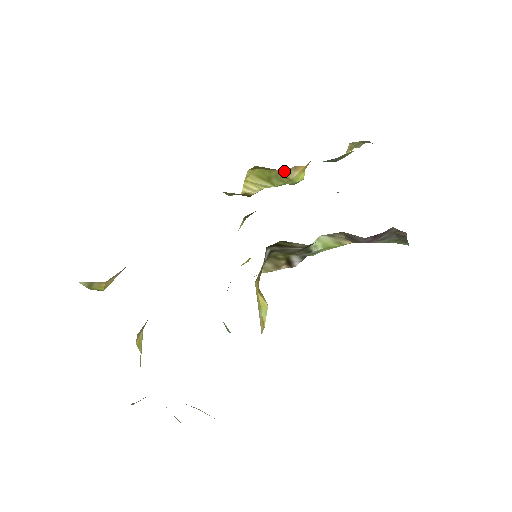
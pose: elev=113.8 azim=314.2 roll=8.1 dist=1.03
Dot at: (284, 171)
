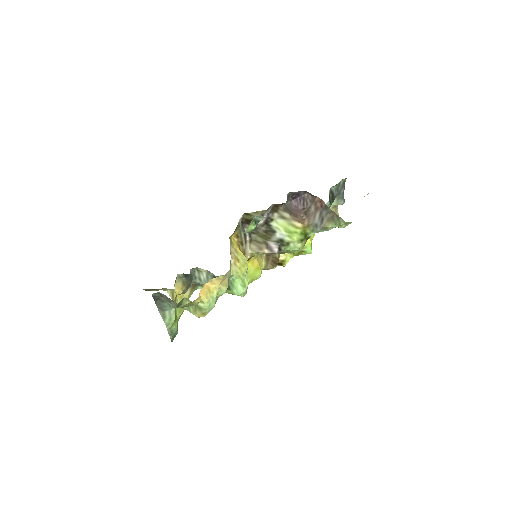
Dot at: occluded
